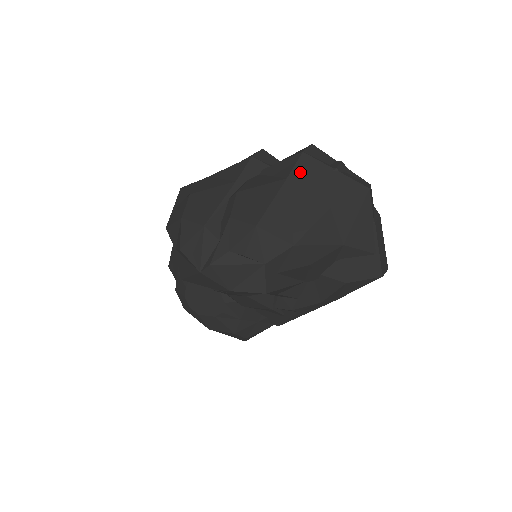
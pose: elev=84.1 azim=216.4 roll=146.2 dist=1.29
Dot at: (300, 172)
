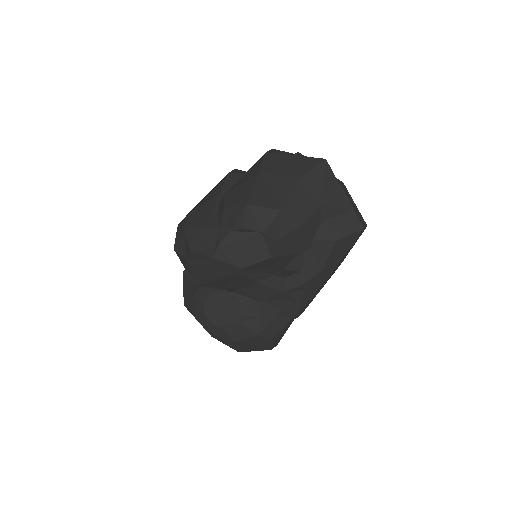
Dot at: (268, 164)
